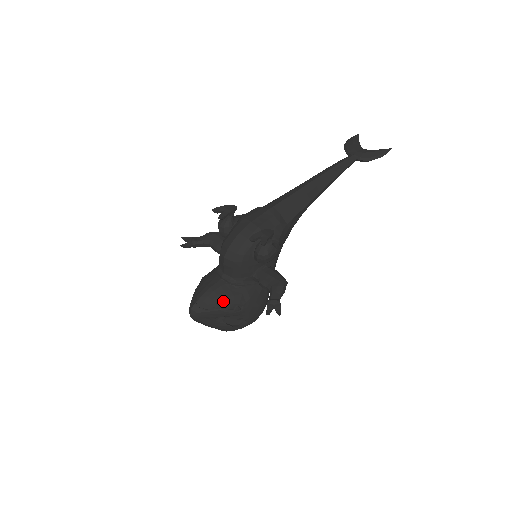
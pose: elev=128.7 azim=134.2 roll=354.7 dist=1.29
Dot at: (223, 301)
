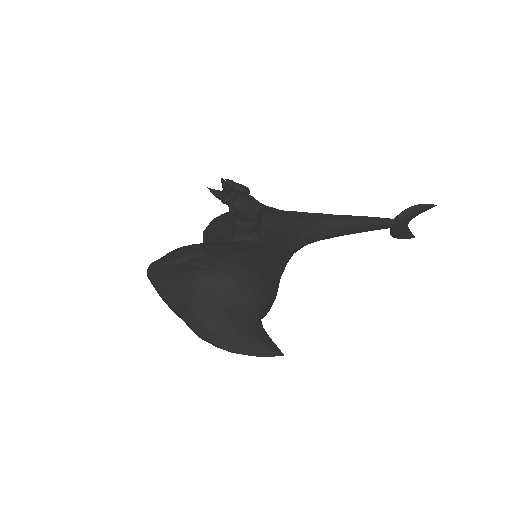
Dot at: (186, 246)
